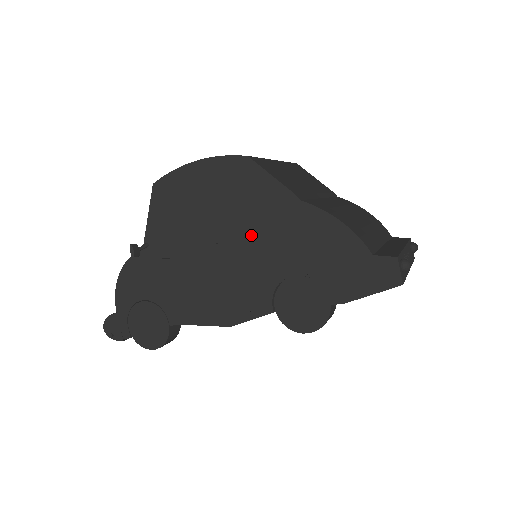
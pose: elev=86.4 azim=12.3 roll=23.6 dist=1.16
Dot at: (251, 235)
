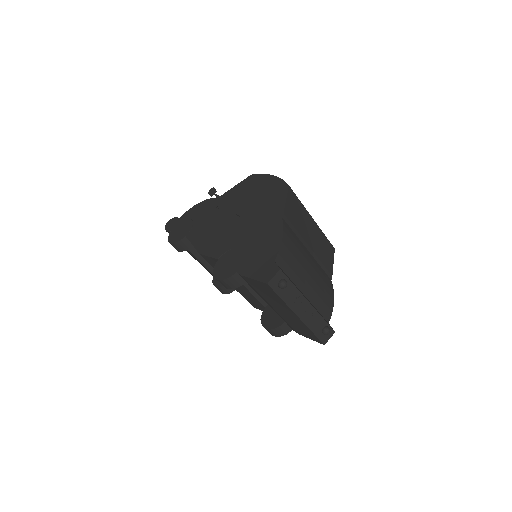
Dot at: (251, 219)
